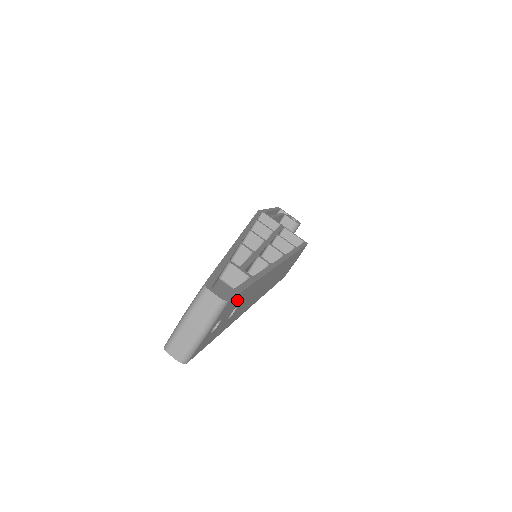
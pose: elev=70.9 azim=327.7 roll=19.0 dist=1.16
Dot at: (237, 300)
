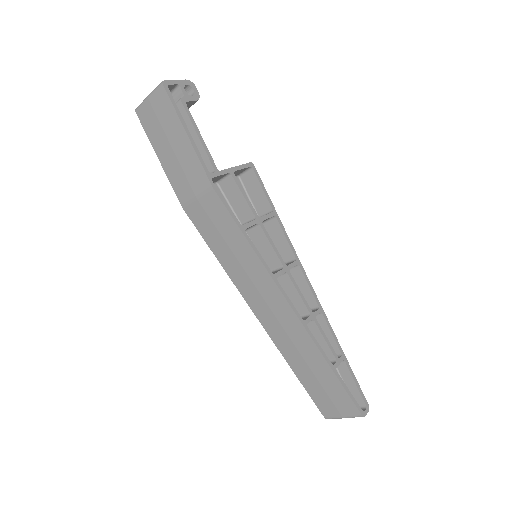
Dot at: (350, 381)
